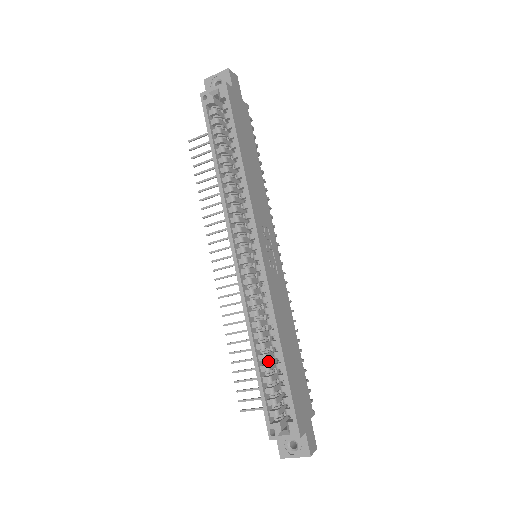
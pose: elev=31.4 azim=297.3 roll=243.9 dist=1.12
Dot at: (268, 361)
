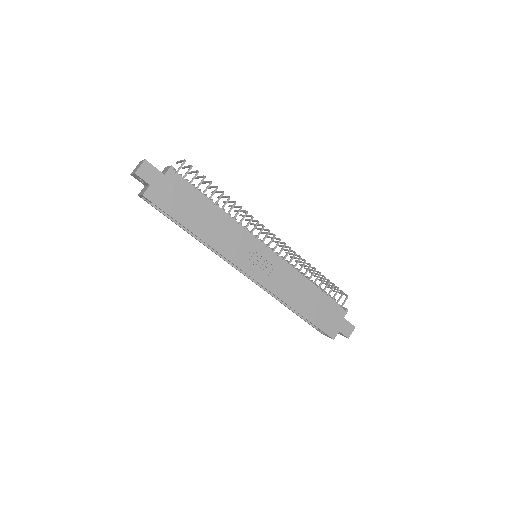
Dot at: occluded
